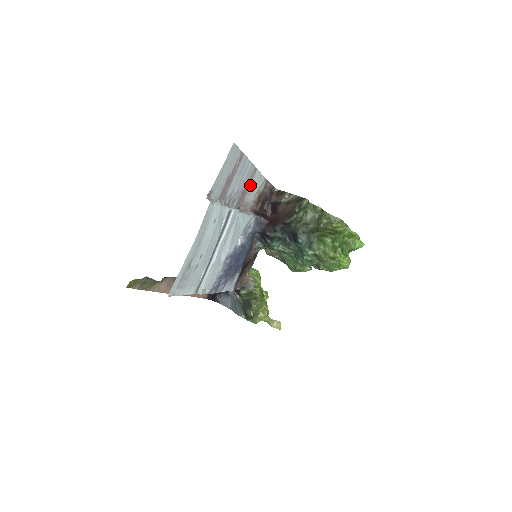
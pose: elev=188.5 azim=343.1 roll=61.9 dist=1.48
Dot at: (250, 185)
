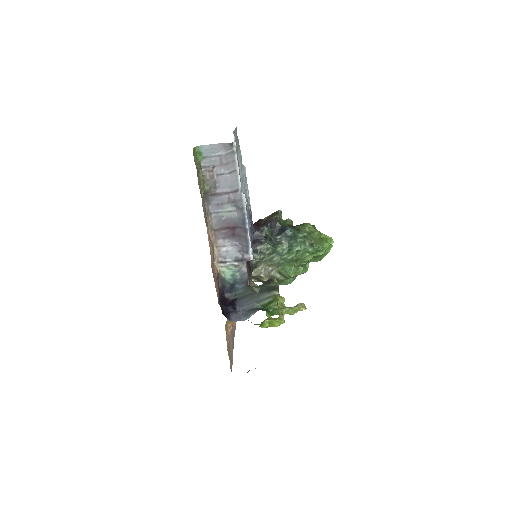
Dot at: occluded
